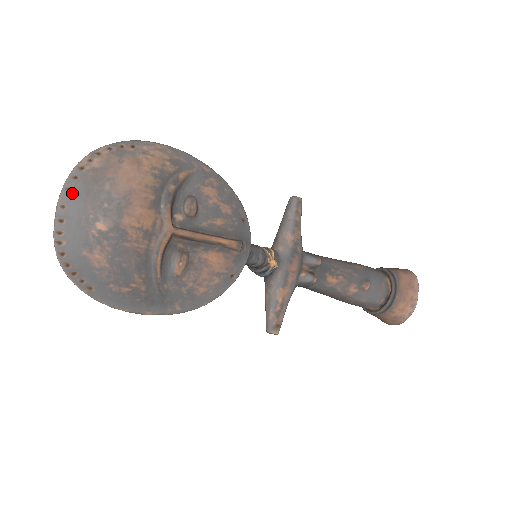
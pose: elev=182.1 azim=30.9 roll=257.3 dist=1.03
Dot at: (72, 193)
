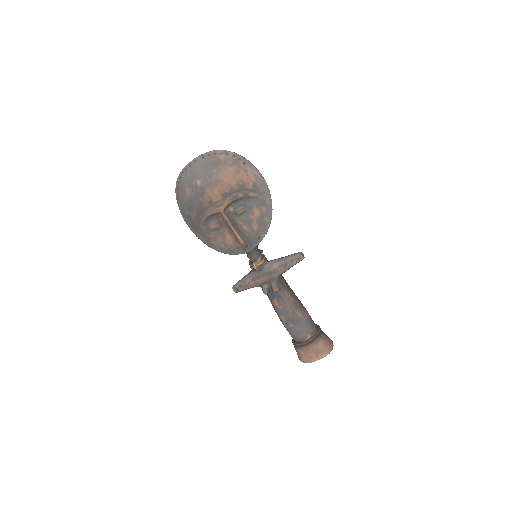
Dot at: (202, 160)
